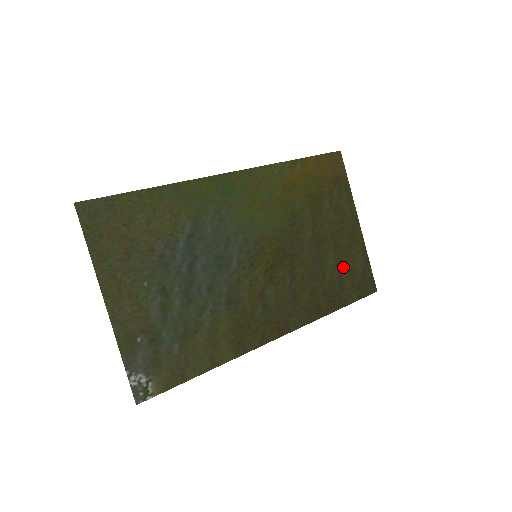
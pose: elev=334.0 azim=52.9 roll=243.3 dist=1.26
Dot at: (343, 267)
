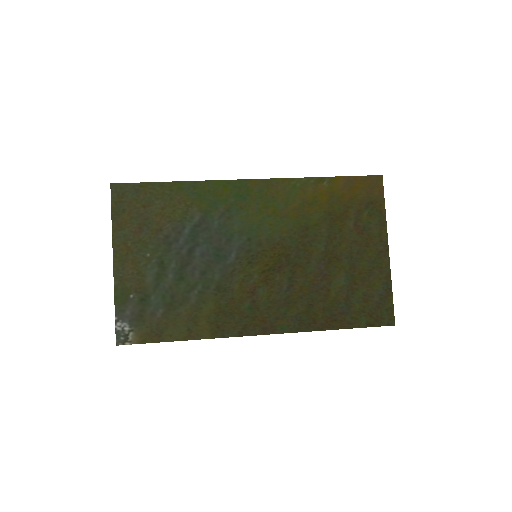
Dot at: (355, 289)
